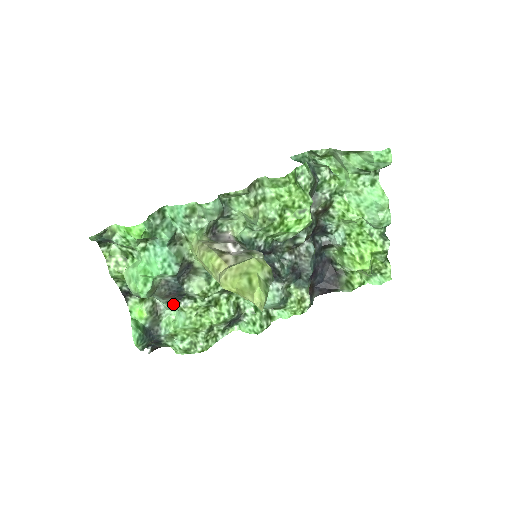
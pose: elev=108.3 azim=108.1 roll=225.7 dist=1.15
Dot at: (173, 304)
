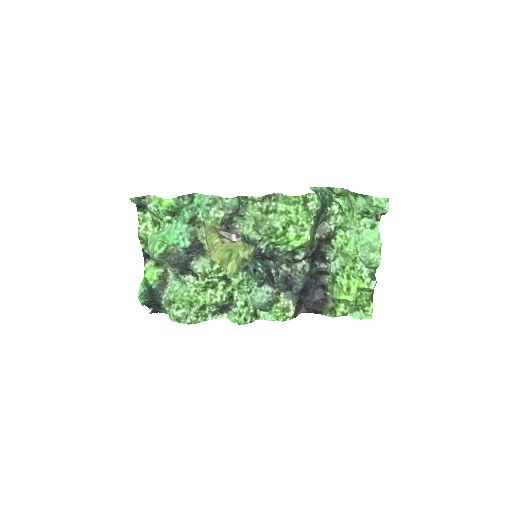
Dot at: (179, 275)
